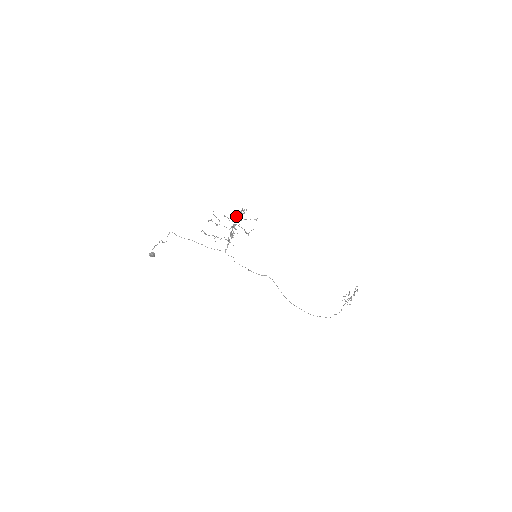
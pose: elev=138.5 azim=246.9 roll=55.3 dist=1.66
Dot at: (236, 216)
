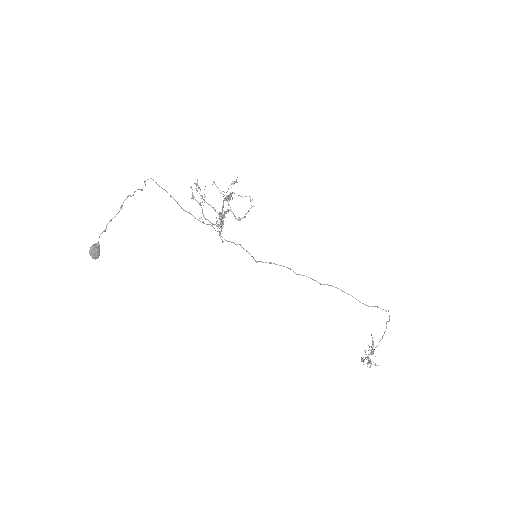
Dot at: (224, 195)
